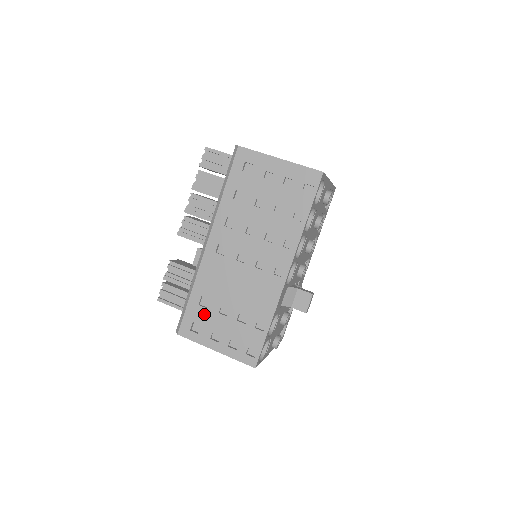
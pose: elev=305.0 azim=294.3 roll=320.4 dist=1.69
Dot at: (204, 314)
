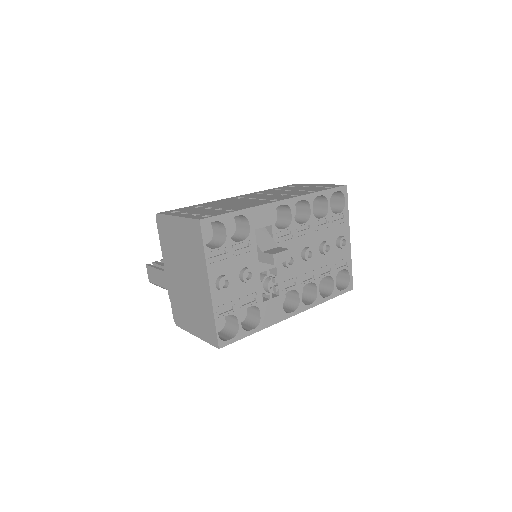
Dot at: (192, 209)
